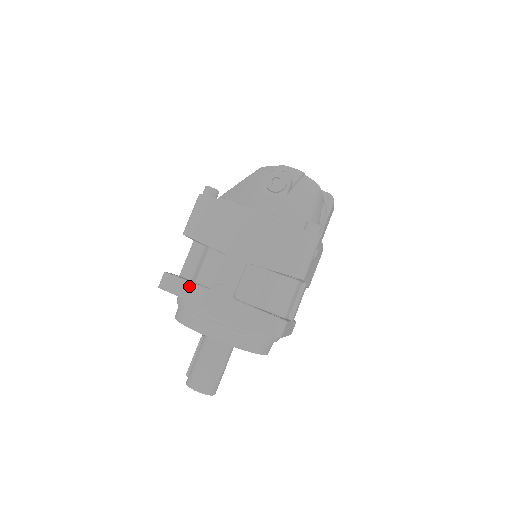
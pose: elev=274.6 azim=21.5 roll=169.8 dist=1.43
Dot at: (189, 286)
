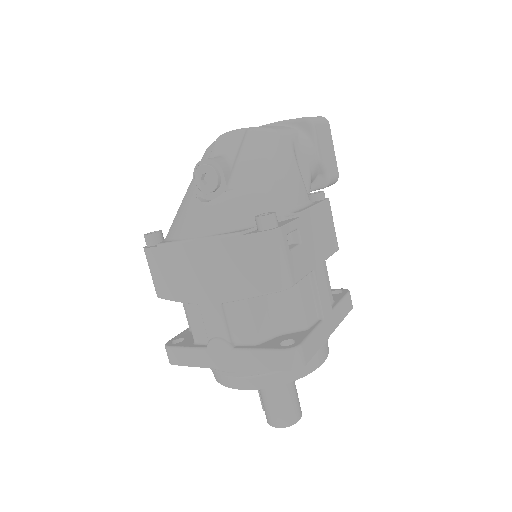
Dot at: (188, 353)
